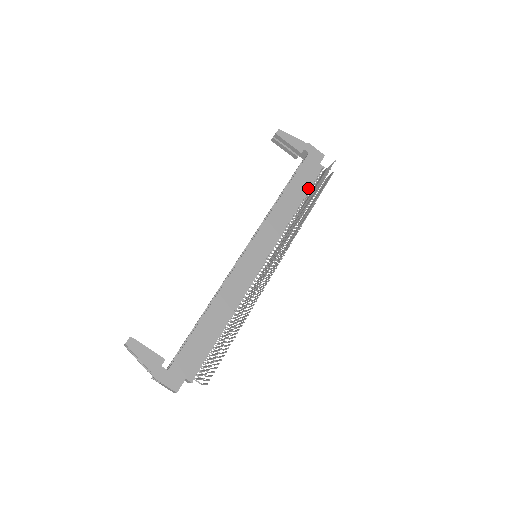
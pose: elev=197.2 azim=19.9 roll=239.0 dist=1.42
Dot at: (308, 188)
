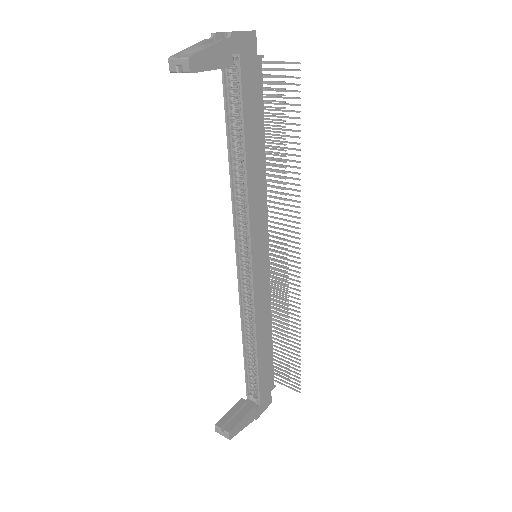
Dot at: (262, 116)
